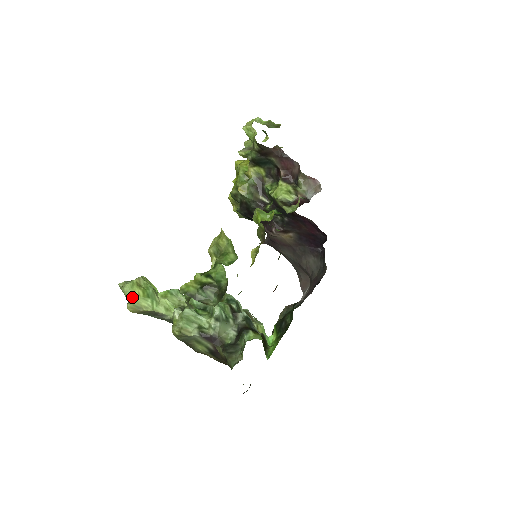
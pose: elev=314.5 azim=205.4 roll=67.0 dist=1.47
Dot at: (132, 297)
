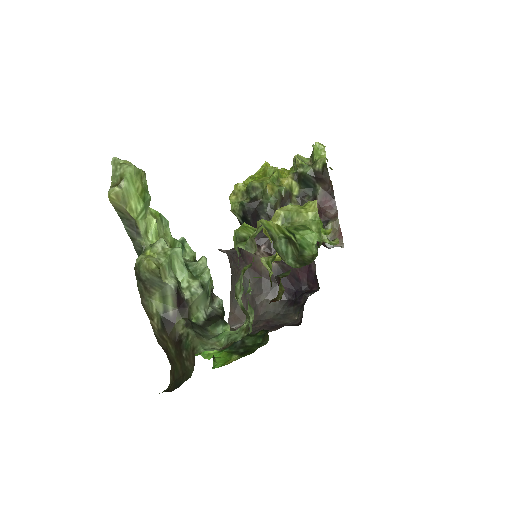
Dot at: (130, 184)
